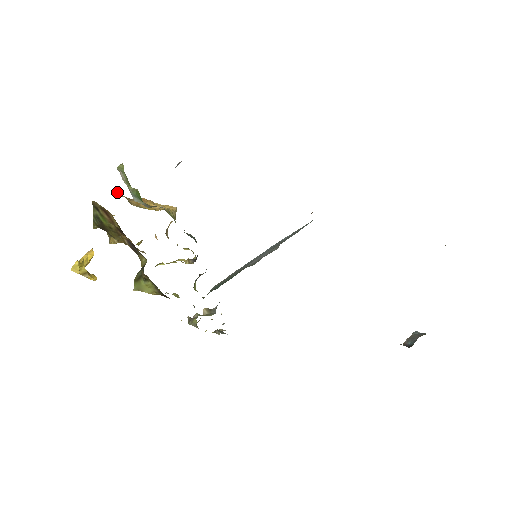
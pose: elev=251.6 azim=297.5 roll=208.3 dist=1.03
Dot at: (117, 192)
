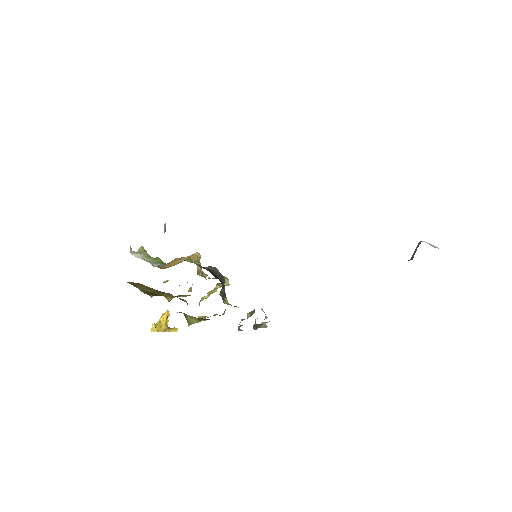
Dot at: occluded
